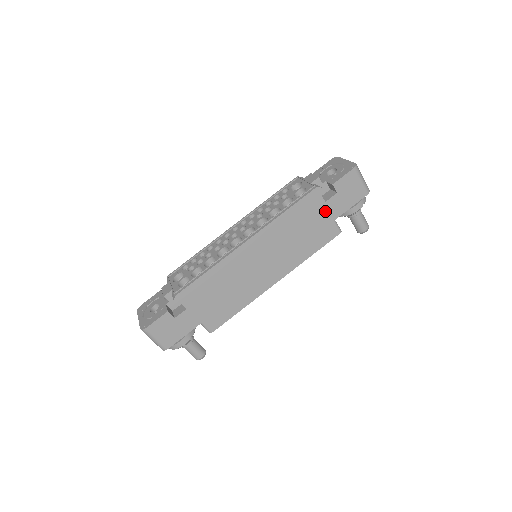
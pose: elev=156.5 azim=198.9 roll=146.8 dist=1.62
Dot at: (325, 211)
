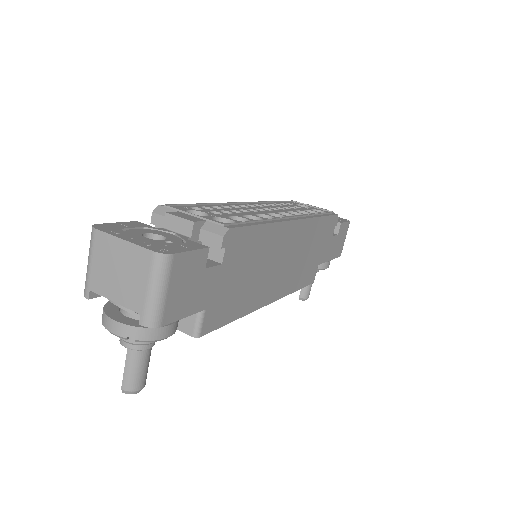
Dot at: (328, 246)
